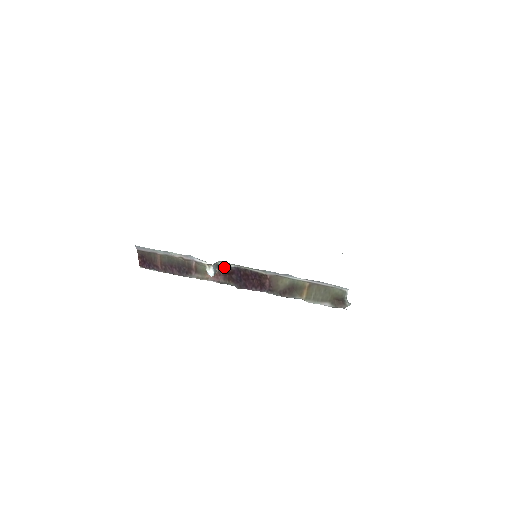
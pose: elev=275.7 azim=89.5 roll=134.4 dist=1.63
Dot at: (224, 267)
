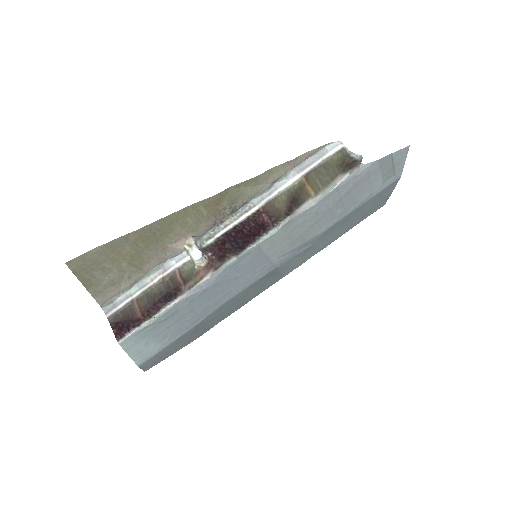
Dot at: (211, 245)
